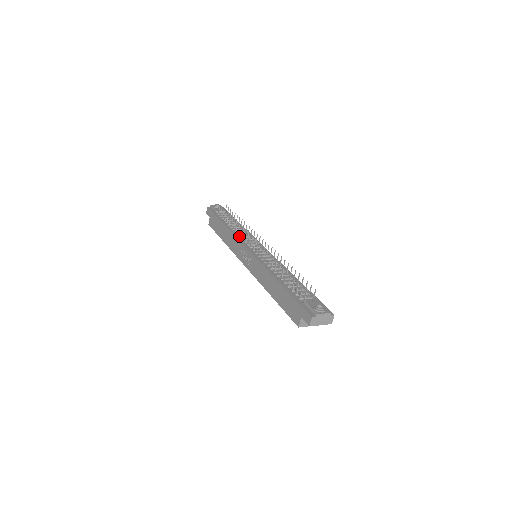
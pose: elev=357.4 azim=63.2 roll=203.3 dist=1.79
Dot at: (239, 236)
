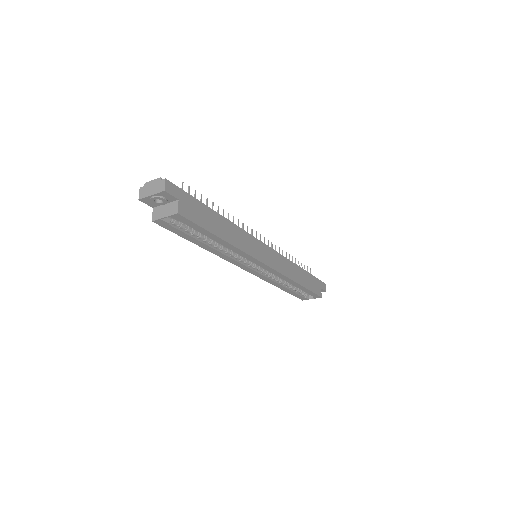
Dot at: occluded
